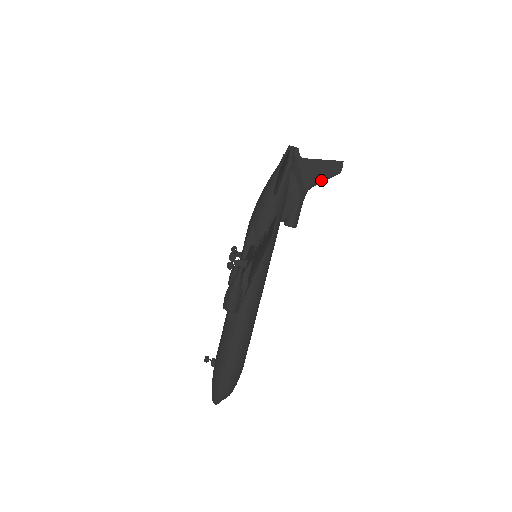
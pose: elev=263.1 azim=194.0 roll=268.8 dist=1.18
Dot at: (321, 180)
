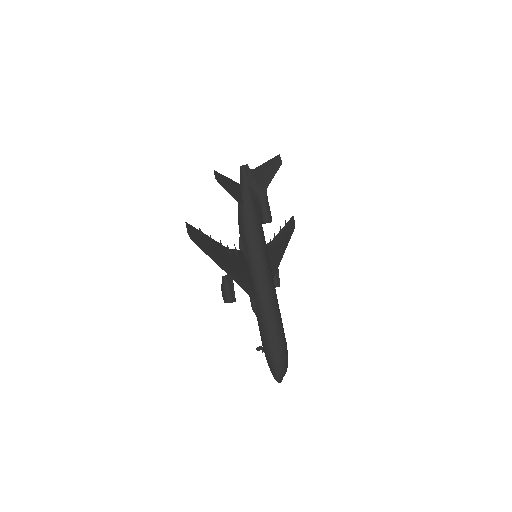
Dot at: (271, 177)
